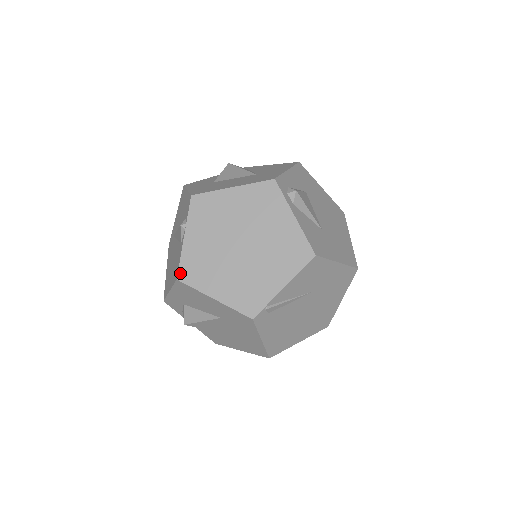
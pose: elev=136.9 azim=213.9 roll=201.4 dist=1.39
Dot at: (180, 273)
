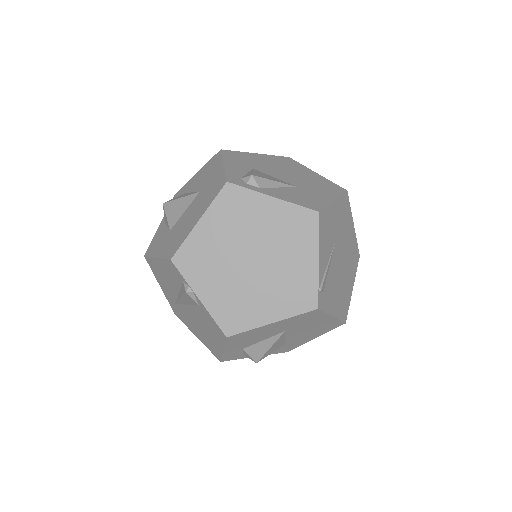
Dot at: (224, 330)
